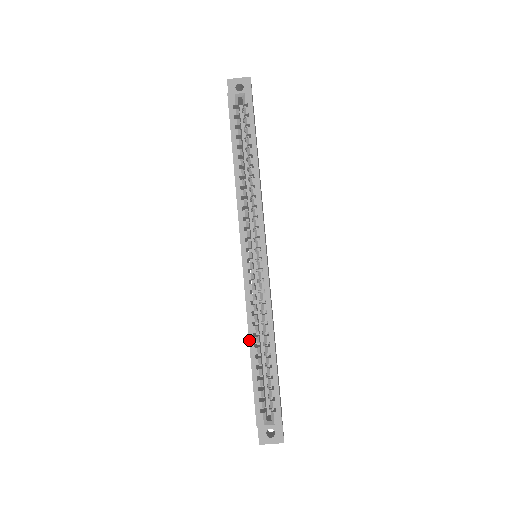
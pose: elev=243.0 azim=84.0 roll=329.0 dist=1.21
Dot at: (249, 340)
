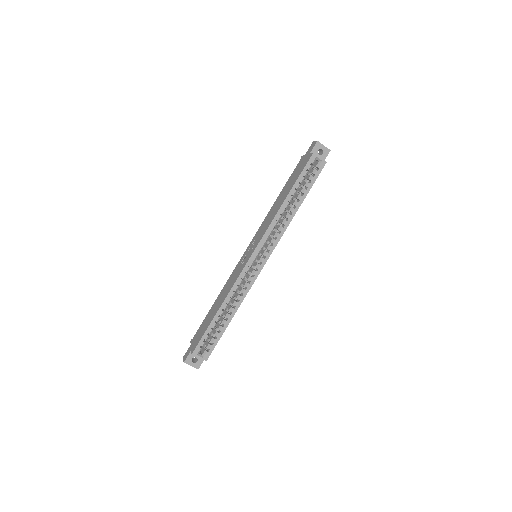
Dot at: (222, 304)
